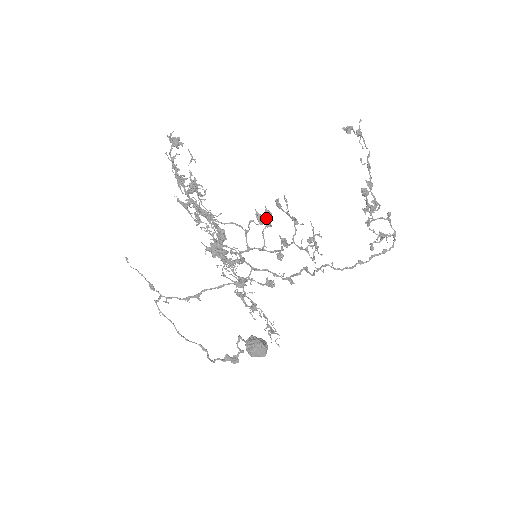
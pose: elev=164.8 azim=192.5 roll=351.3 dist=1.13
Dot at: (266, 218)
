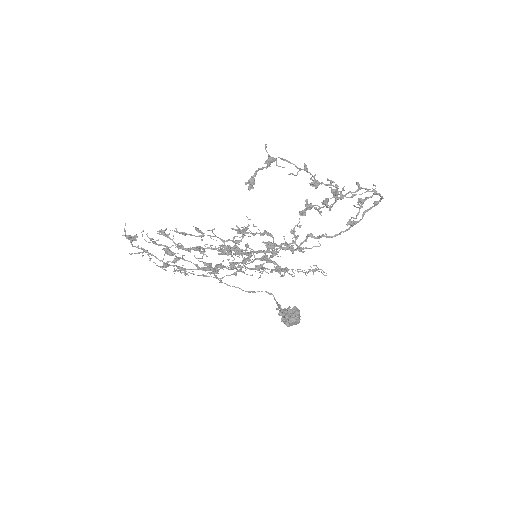
Dot at: occluded
